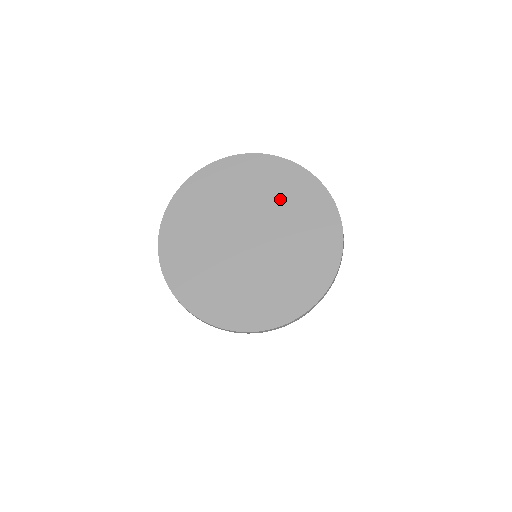
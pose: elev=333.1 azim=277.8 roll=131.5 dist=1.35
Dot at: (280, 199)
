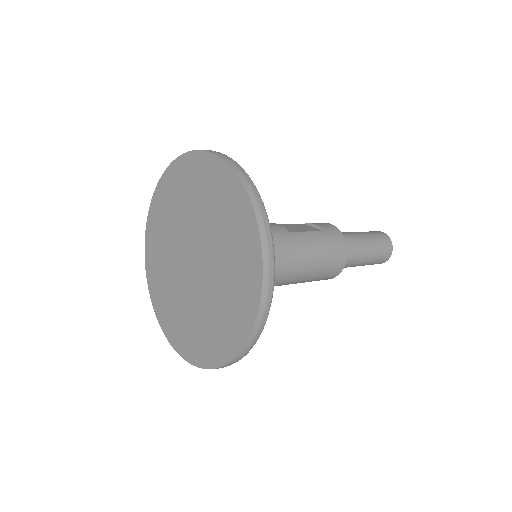
Dot at: (217, 221)
